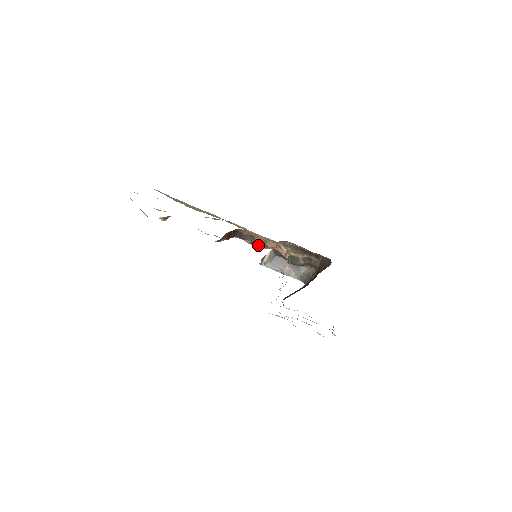
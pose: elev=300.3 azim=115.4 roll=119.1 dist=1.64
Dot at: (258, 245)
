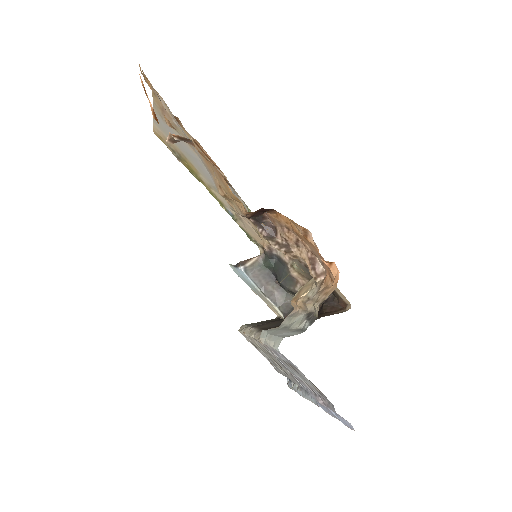
Dot at: (277, 244)
